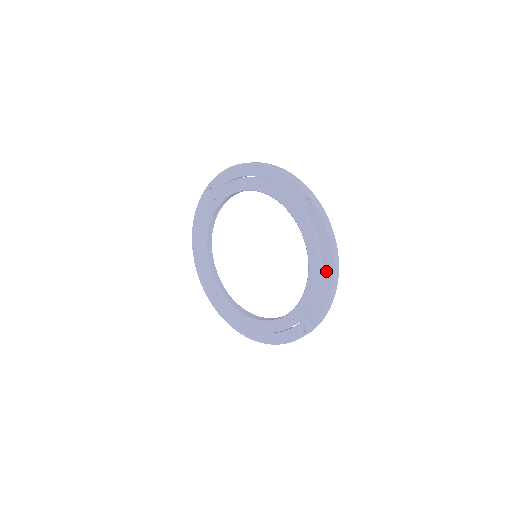
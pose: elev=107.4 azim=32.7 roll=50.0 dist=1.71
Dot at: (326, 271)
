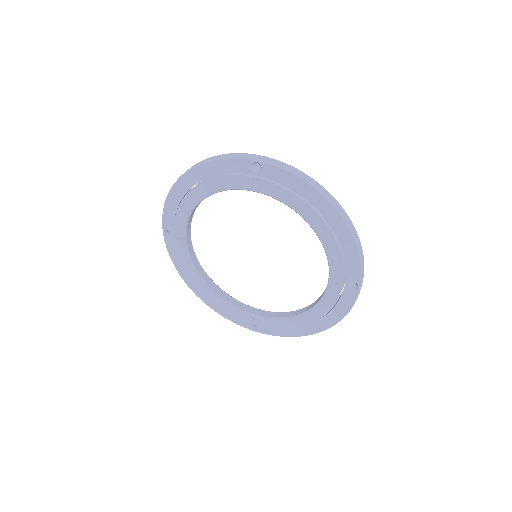
Dot at: (315, 326)
